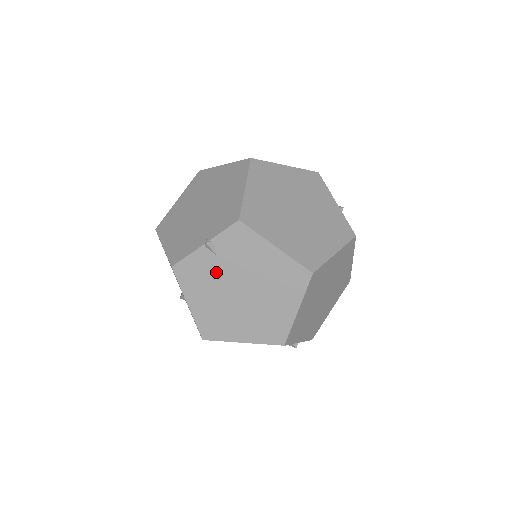
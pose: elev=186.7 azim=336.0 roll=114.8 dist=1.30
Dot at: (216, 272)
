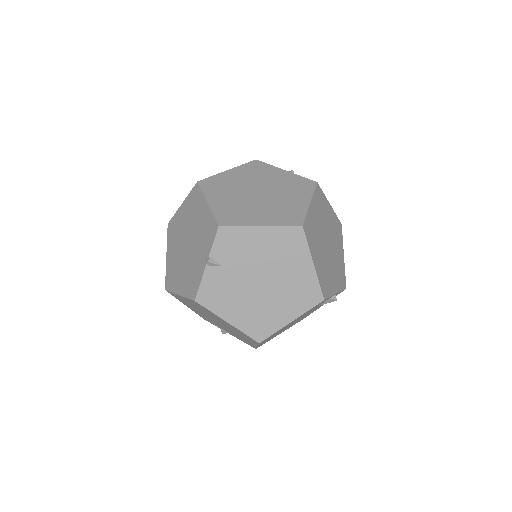
Dot at: (231, 280)
